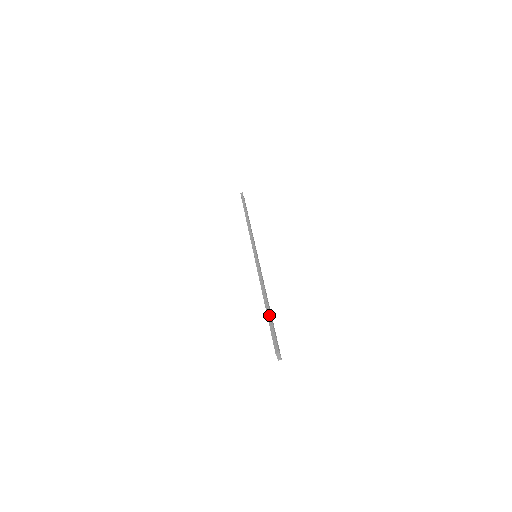
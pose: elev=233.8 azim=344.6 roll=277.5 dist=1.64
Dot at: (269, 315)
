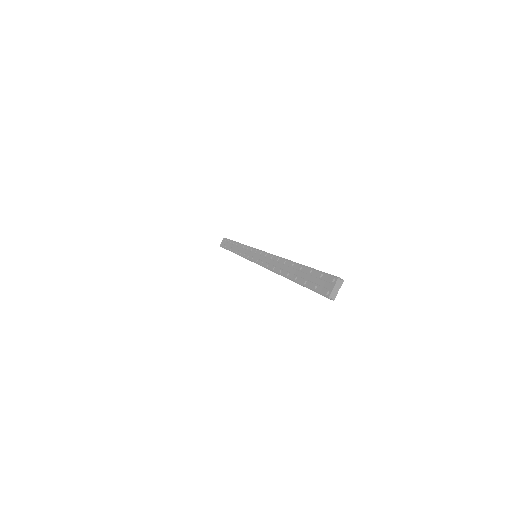
Dot at: (306, 266)
